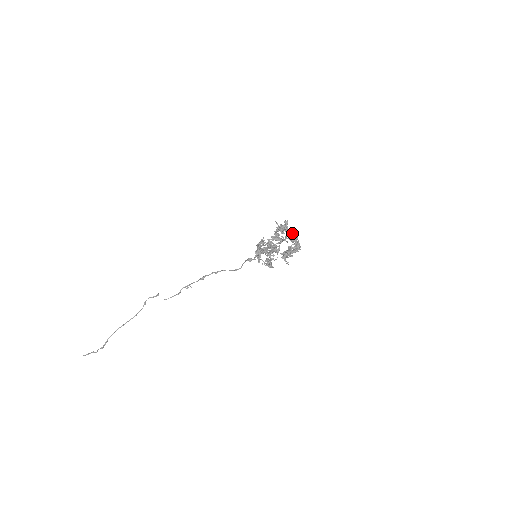
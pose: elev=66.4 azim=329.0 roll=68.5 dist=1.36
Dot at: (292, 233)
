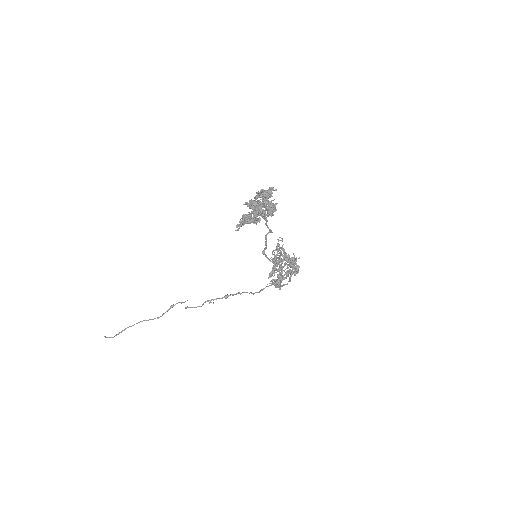
Dot at: (271, 203)
